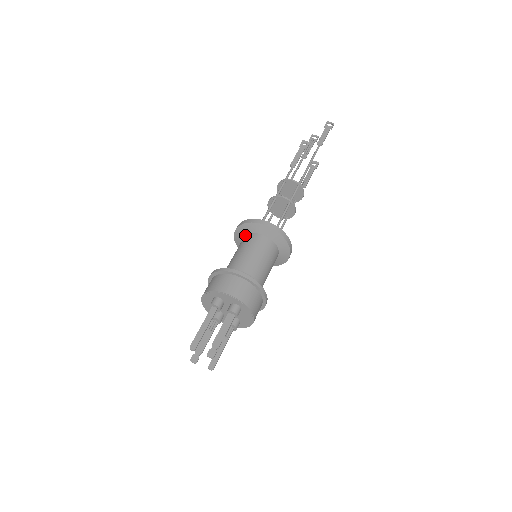
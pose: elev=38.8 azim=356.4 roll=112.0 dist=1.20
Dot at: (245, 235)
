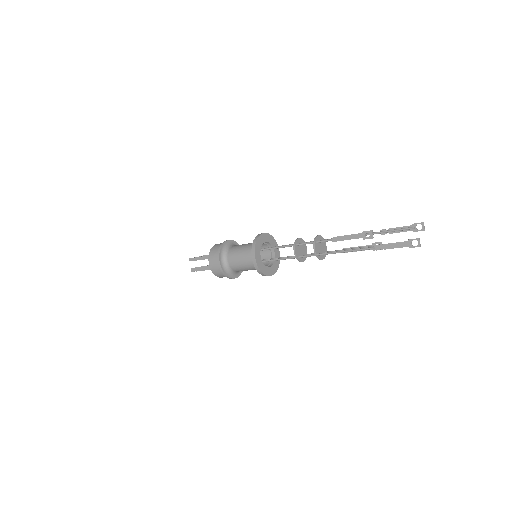
Dot at: occluded
